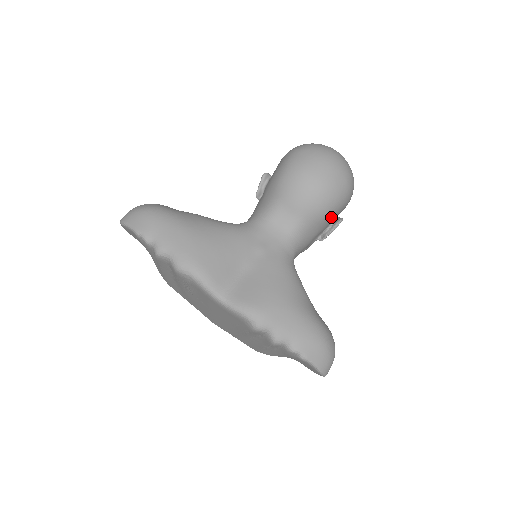
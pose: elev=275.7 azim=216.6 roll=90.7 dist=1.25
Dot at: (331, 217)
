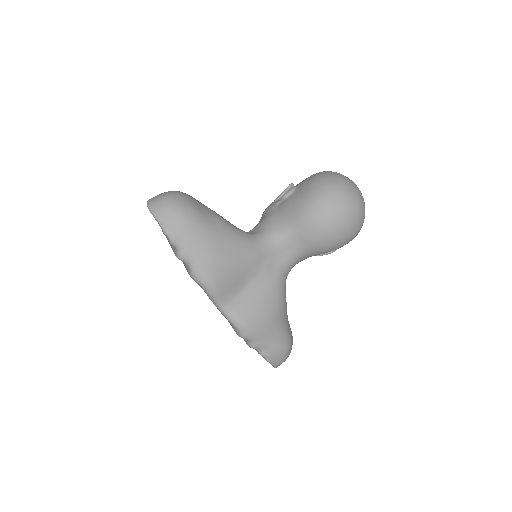
Dot at: occluded
